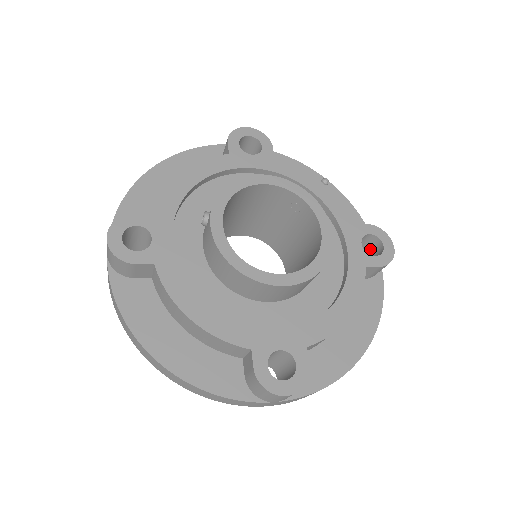
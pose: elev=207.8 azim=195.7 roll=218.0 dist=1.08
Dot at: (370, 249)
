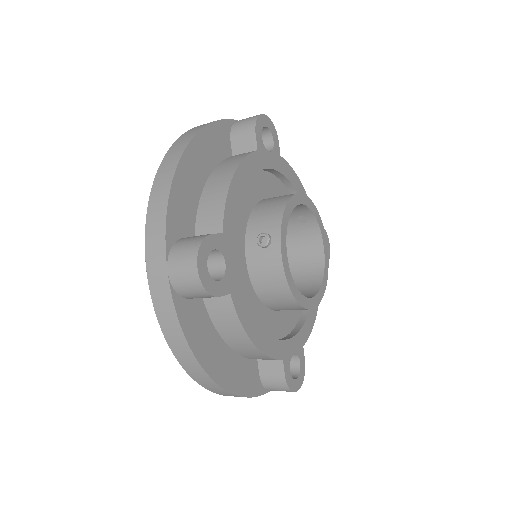
Dot at: occluded
